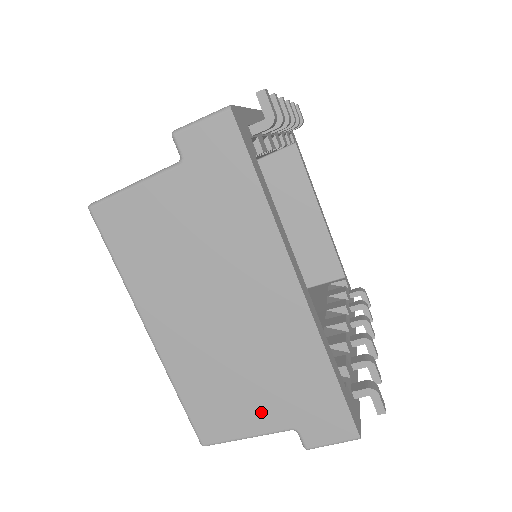
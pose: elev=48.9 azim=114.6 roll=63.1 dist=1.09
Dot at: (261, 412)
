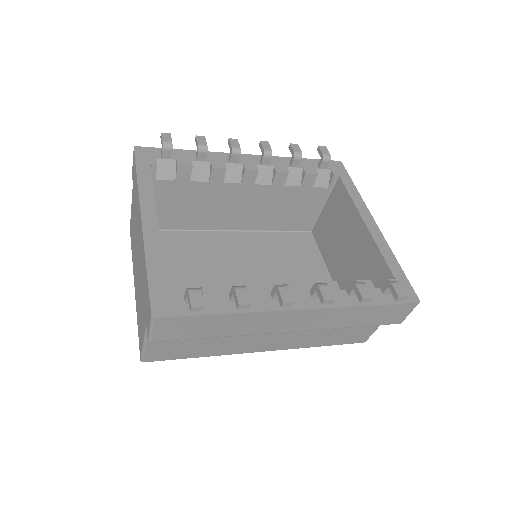
Dot at: (143, 319)
